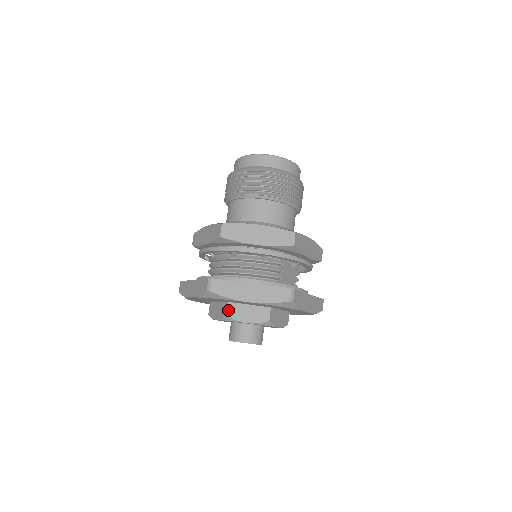
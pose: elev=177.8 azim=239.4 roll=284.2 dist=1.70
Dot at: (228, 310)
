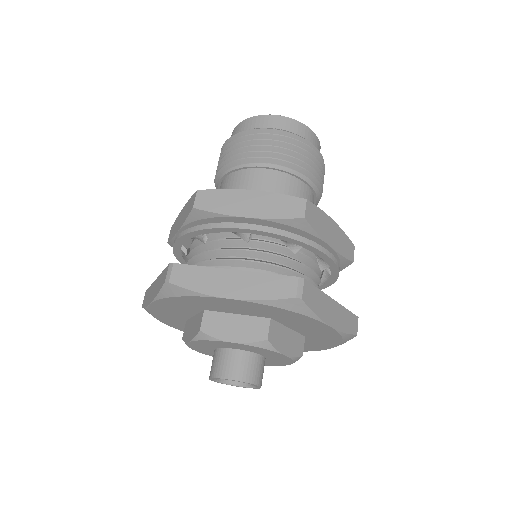
Dot at: (270, 331)
